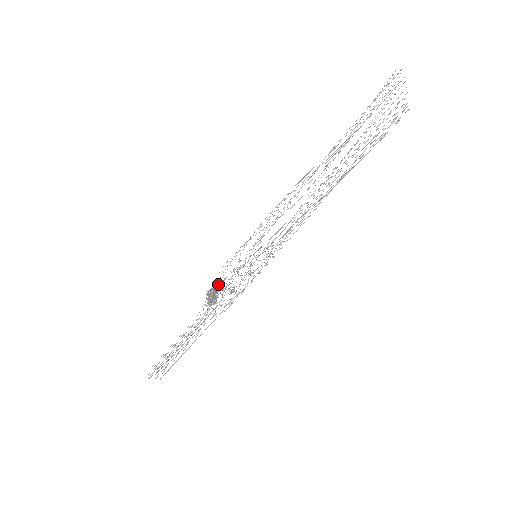
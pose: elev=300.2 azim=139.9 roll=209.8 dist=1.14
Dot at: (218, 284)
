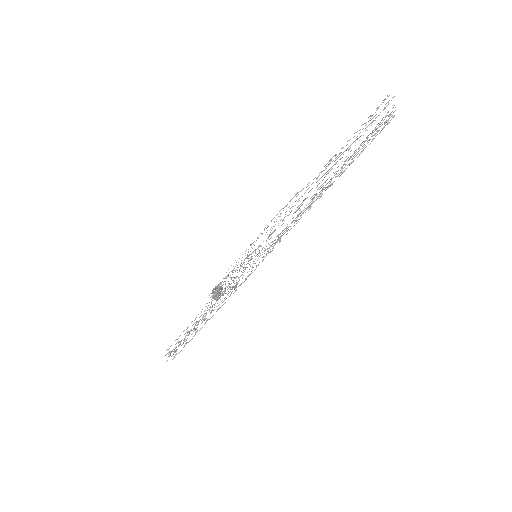
Dot at: occluded
